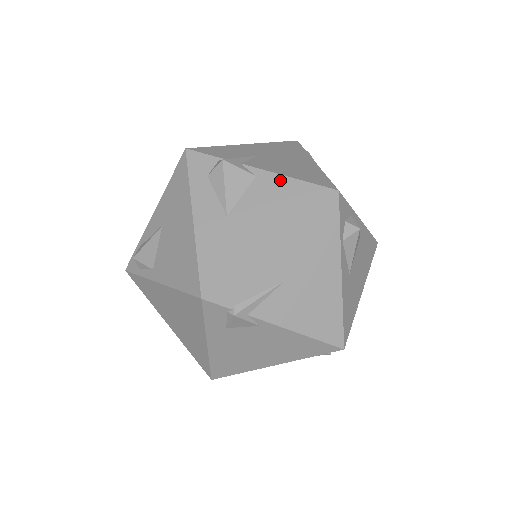
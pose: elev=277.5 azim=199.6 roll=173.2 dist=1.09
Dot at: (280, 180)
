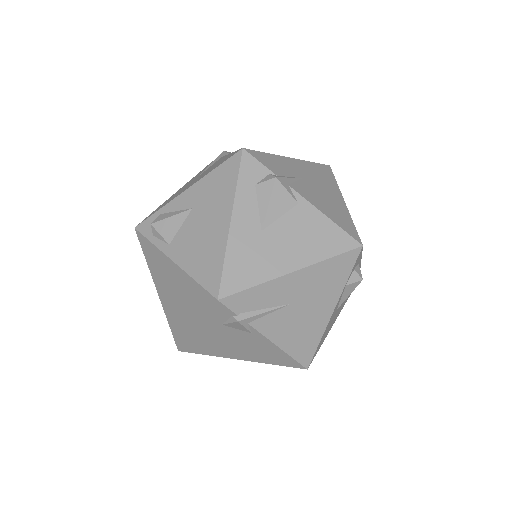
Dot at: (318, 216)
